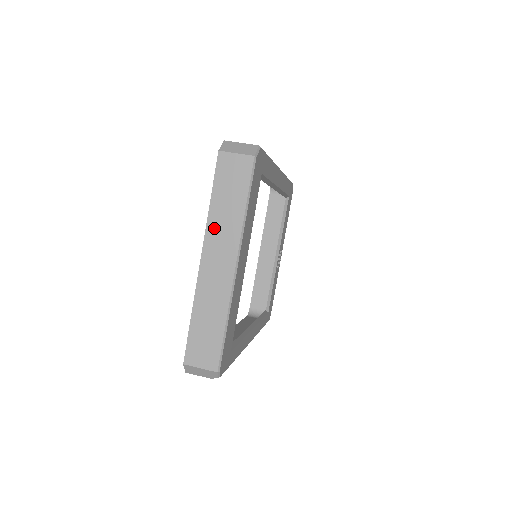
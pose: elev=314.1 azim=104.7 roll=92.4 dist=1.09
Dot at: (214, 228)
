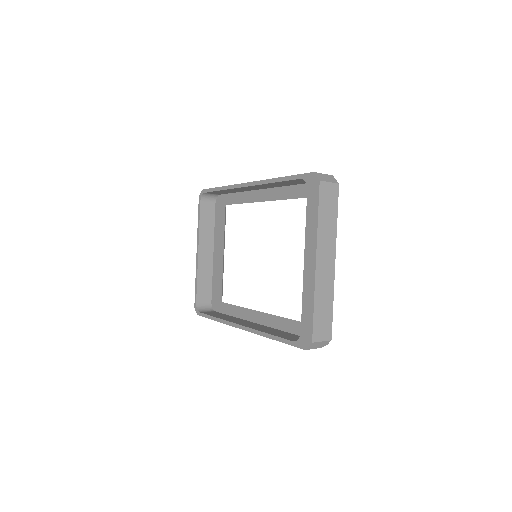
Dot at: (322, 238)
